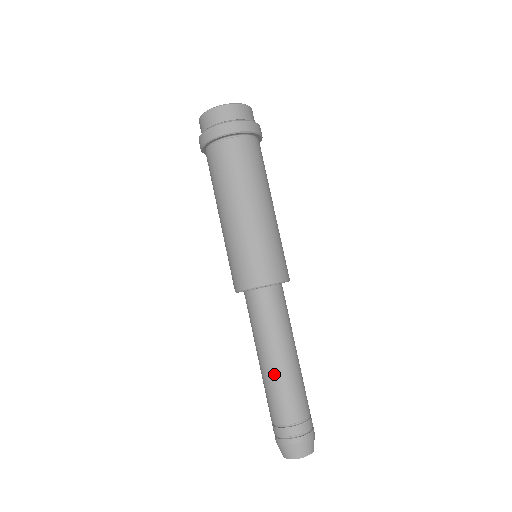
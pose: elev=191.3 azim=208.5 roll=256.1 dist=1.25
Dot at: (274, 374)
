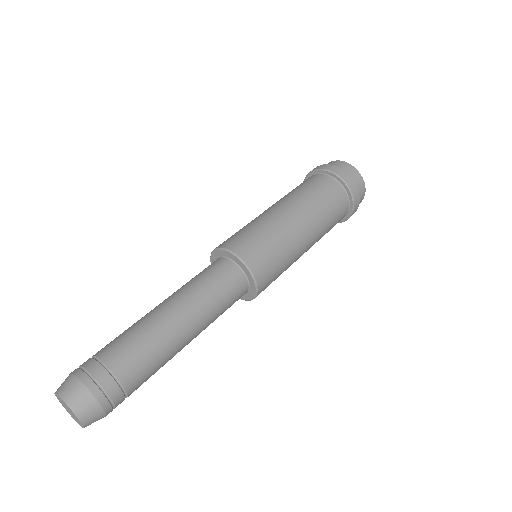
Dot at: occluded
